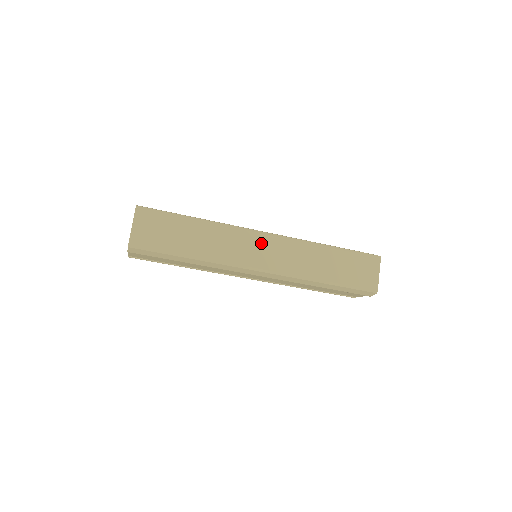
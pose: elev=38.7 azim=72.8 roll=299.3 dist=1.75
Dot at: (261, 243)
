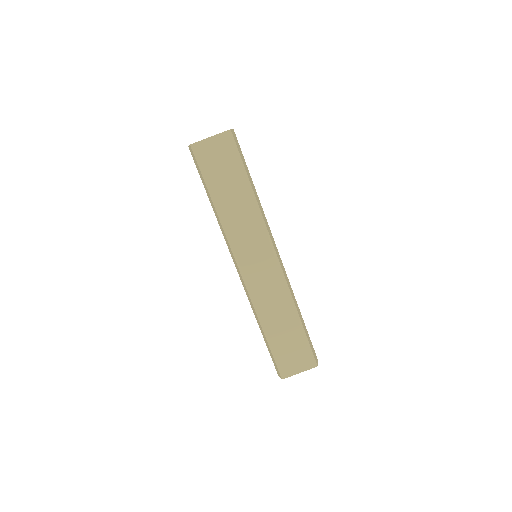
Dot at: (264, 256)
